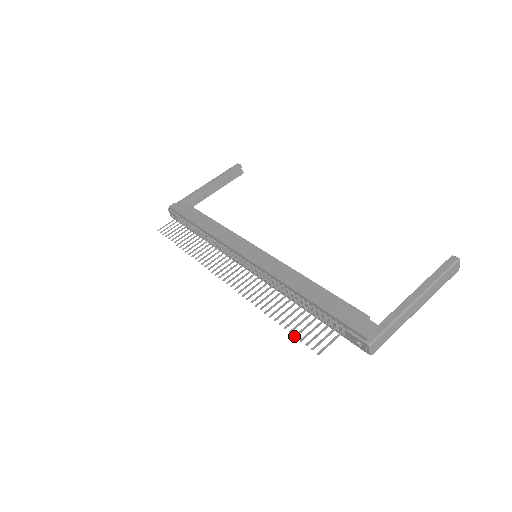
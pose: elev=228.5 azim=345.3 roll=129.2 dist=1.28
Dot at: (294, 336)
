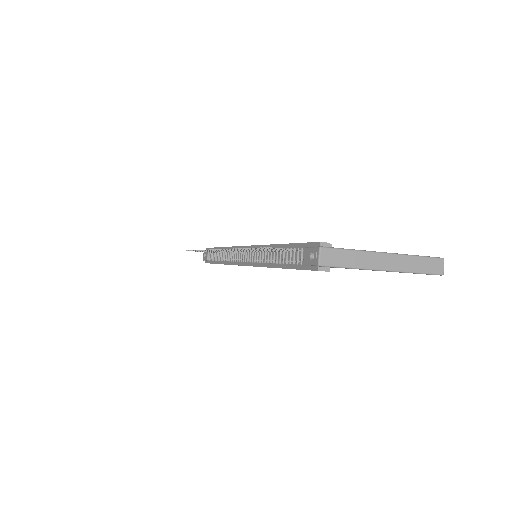
Dot at: occluded
